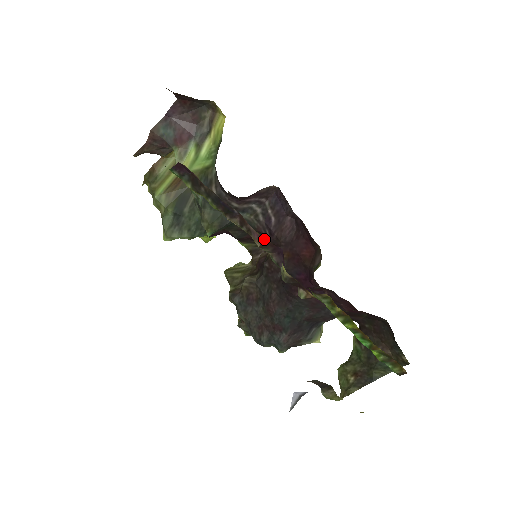
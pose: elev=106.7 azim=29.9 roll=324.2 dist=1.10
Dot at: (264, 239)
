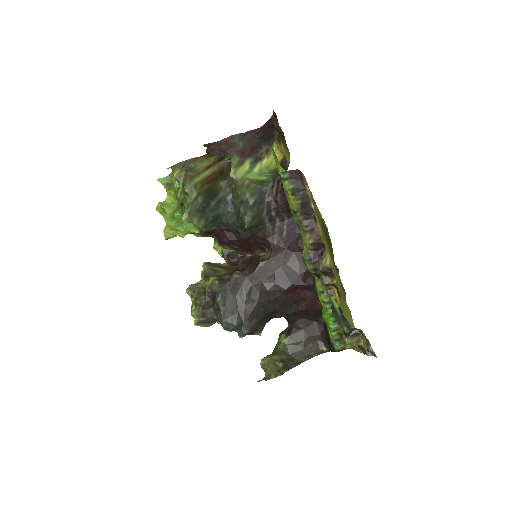
Dot at: (319, 239)
